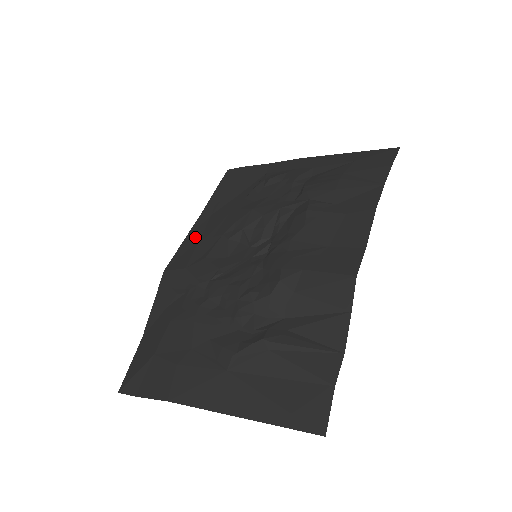
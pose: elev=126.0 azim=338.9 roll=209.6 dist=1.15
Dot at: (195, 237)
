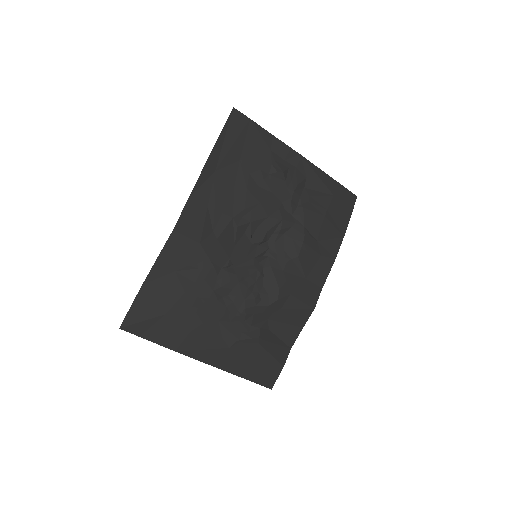
Dot at: (202, 199)
